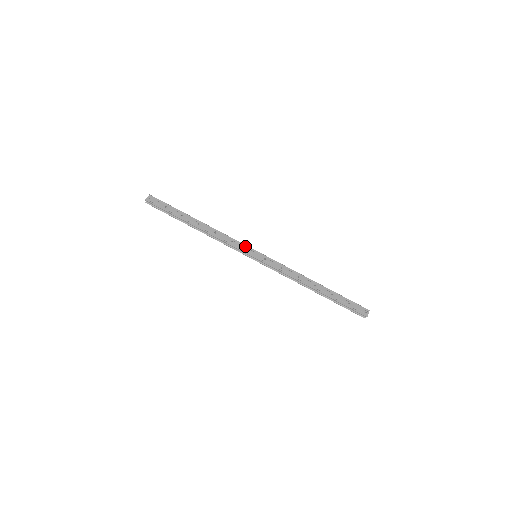
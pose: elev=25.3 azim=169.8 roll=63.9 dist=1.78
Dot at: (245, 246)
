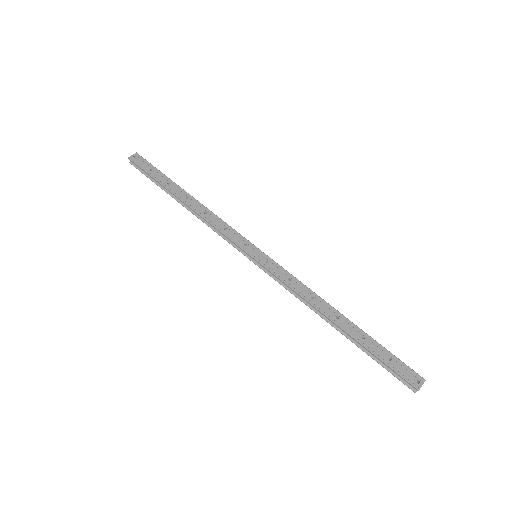
Dot at: (243, 238)
